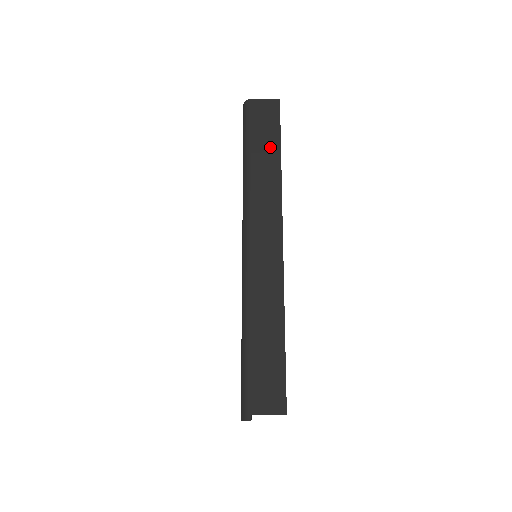
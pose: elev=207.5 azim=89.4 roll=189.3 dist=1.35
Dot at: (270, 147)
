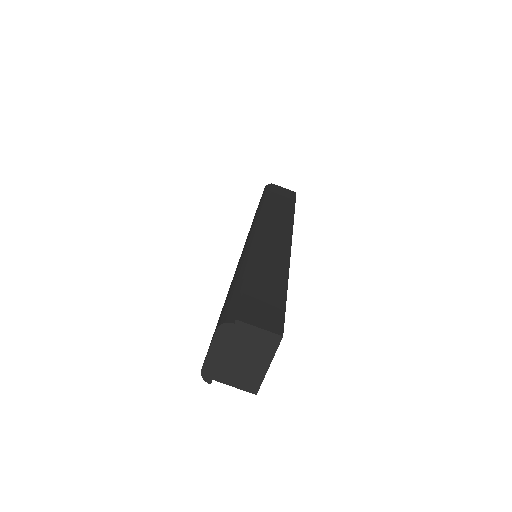
Dot at: (286, 203)
